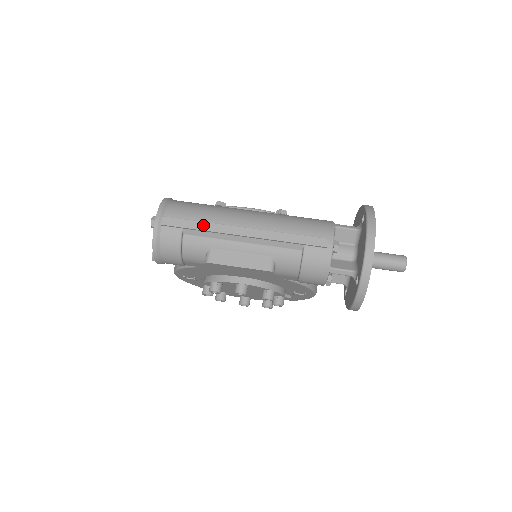
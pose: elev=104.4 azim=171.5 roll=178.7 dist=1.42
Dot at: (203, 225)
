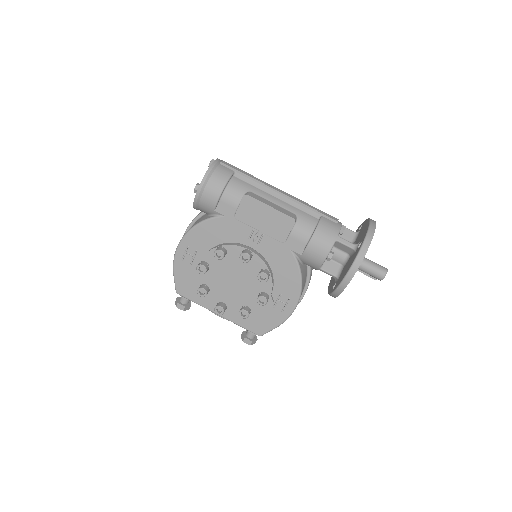
Dot at: (251, 176)
